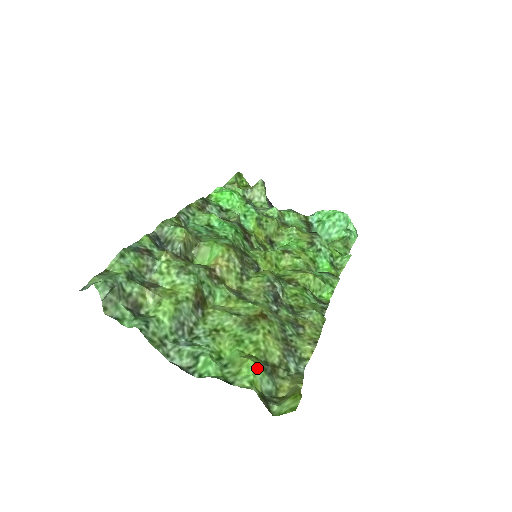
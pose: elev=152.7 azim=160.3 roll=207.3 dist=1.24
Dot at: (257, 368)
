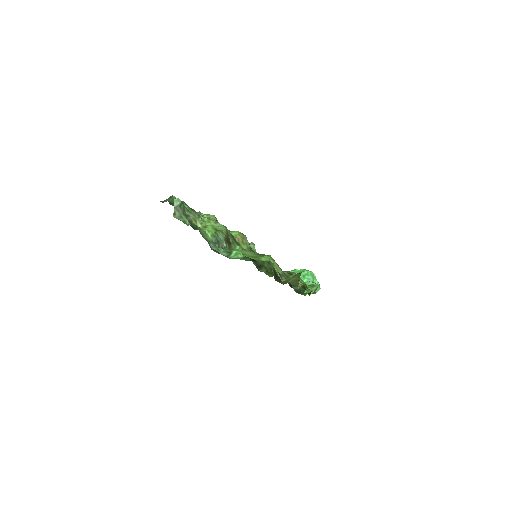
Dot at: (271, 259)
